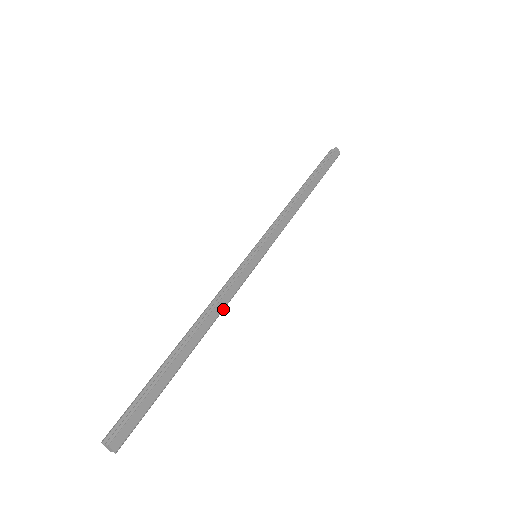
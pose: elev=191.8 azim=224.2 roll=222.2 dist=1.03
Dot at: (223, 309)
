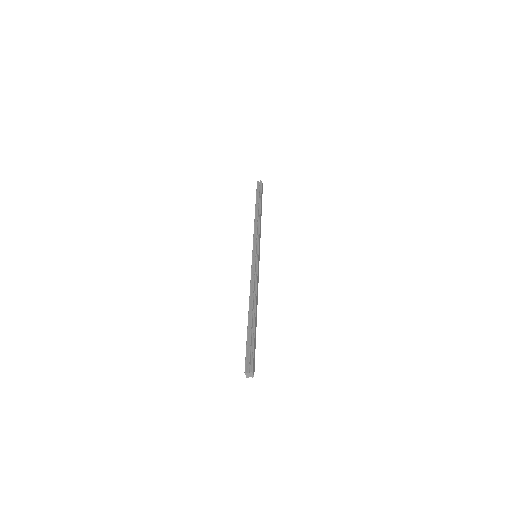
Dot at: (257, 290)
